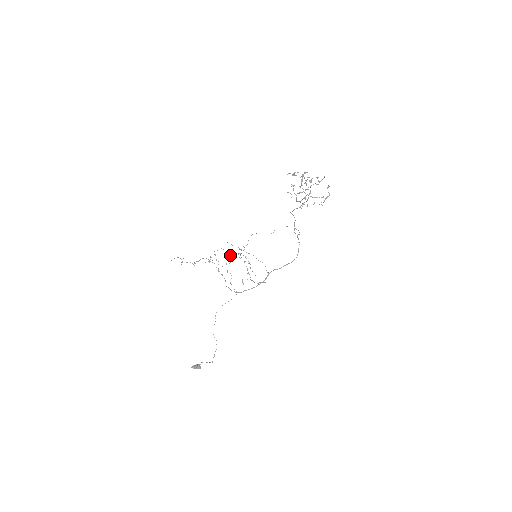
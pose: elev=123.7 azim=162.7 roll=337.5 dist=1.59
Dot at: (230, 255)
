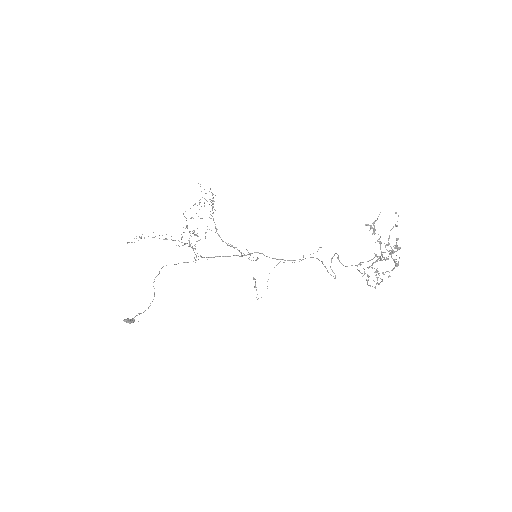
Dot at: (199, 203)
